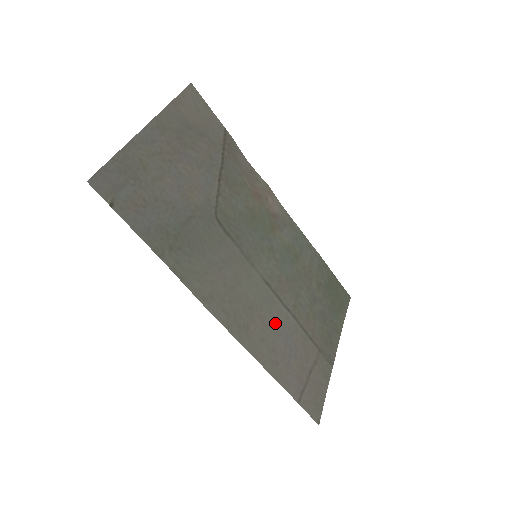
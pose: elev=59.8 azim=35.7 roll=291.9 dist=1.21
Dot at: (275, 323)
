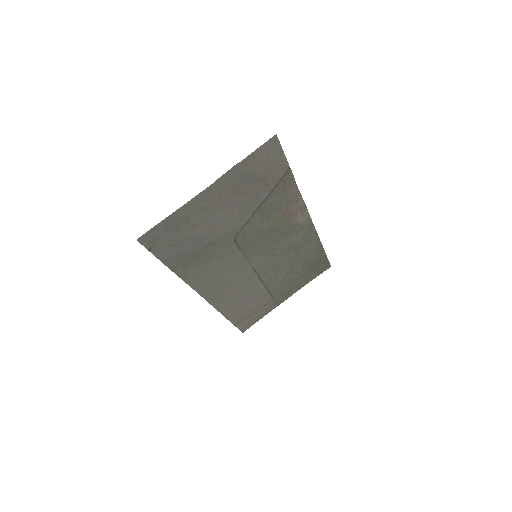
Dot at: (245, 290)
